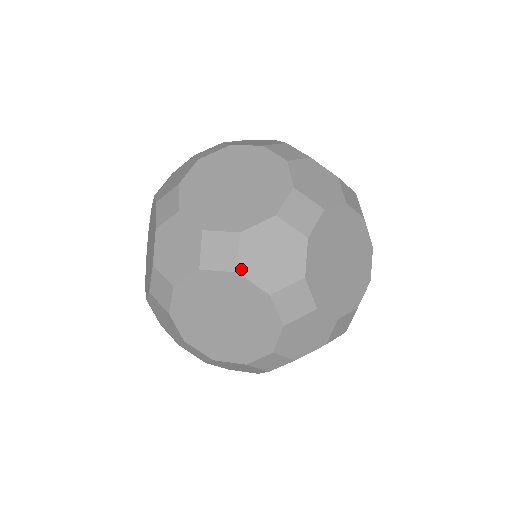
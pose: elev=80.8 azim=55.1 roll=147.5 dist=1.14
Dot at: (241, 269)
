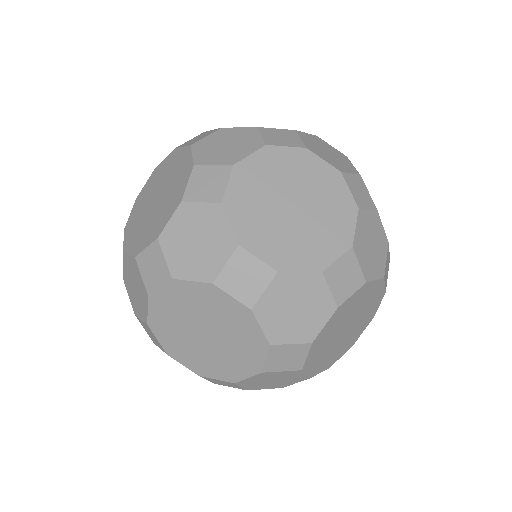
Dot at: occluded
